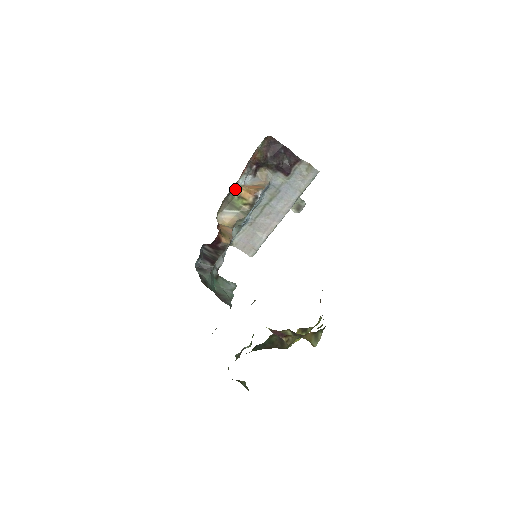
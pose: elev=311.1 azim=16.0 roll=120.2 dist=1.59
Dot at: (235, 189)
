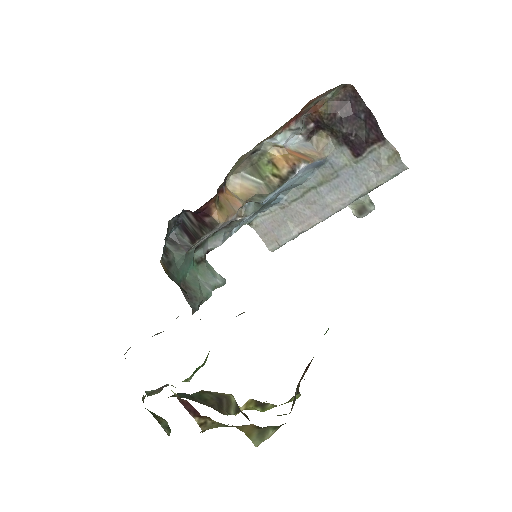
Dot at: (267, 147)
